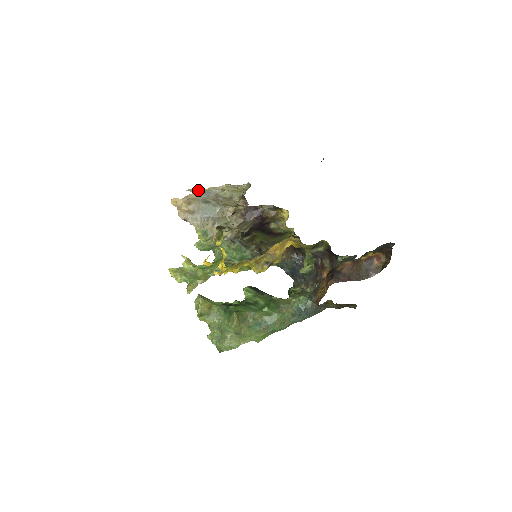
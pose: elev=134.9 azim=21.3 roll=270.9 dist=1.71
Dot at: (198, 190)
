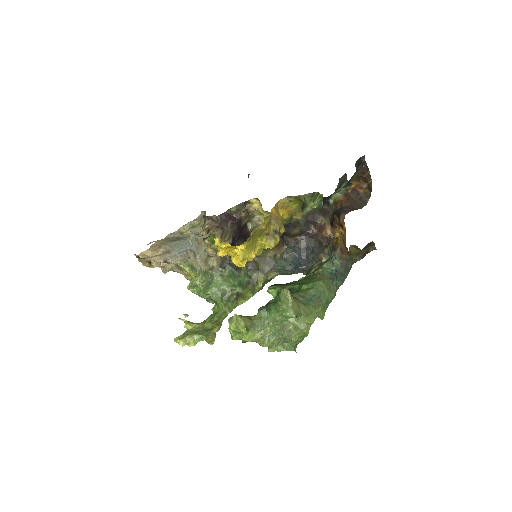
Dot at: (158, 240)
